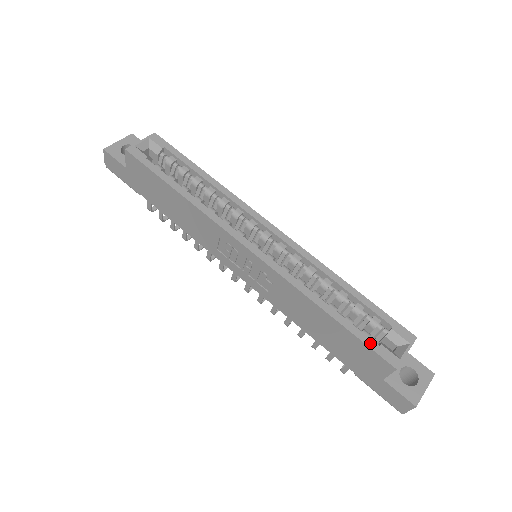
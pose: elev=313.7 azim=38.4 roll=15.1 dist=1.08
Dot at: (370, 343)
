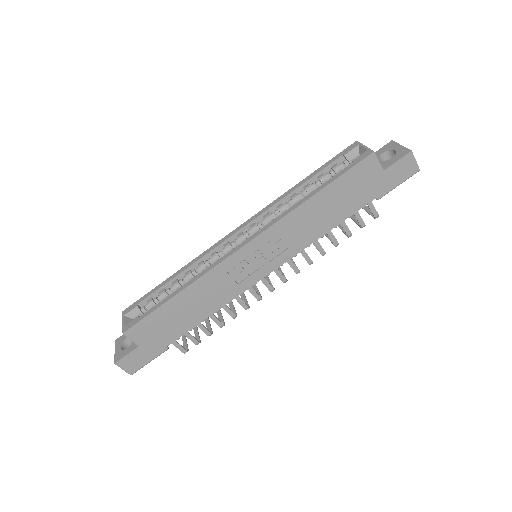
Dot at: (348, 168)
